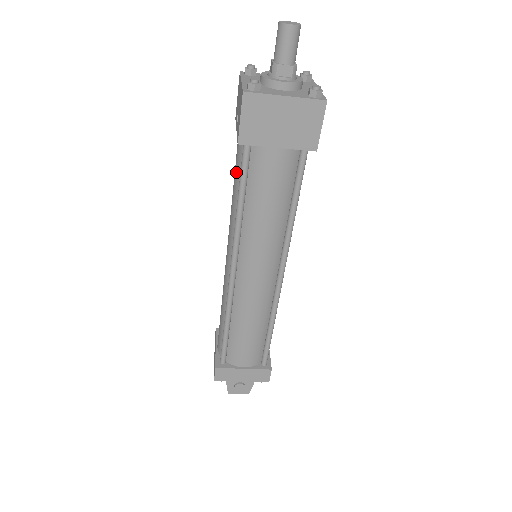
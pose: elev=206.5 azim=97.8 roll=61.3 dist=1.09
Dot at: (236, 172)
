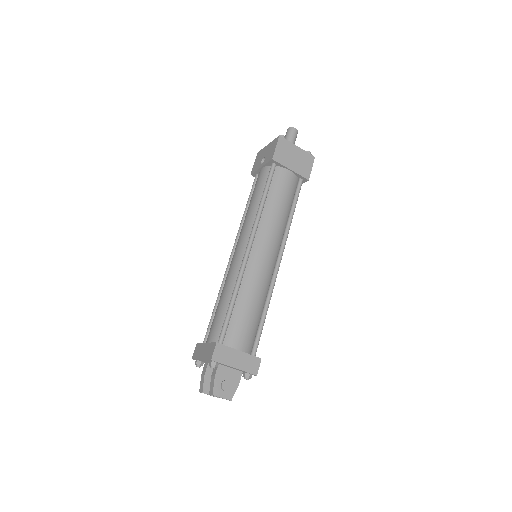
Dot at: (259, 187)
